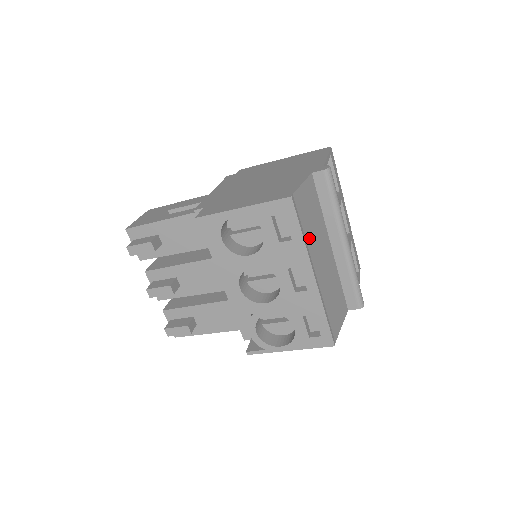
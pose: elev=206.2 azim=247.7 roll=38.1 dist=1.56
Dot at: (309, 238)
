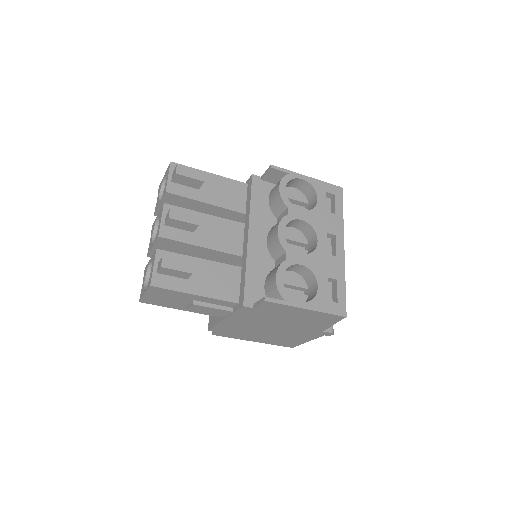
Dot at: occluded
